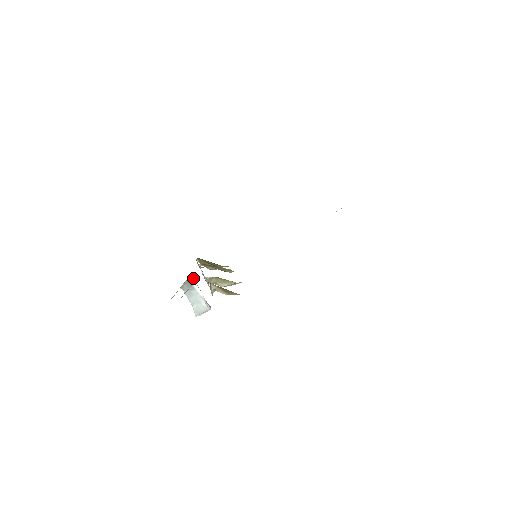
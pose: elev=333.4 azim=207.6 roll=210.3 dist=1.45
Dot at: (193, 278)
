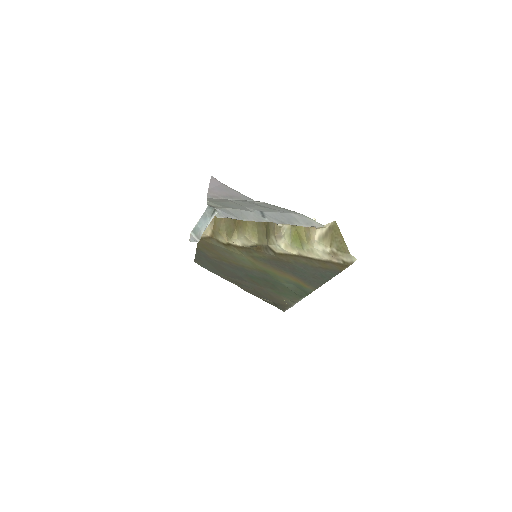
Dot at: (216, 214)
